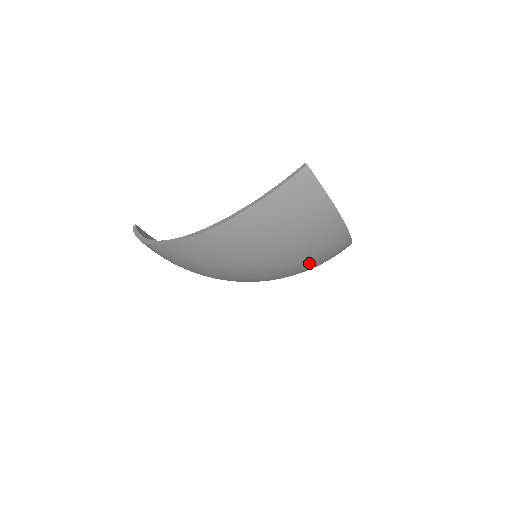
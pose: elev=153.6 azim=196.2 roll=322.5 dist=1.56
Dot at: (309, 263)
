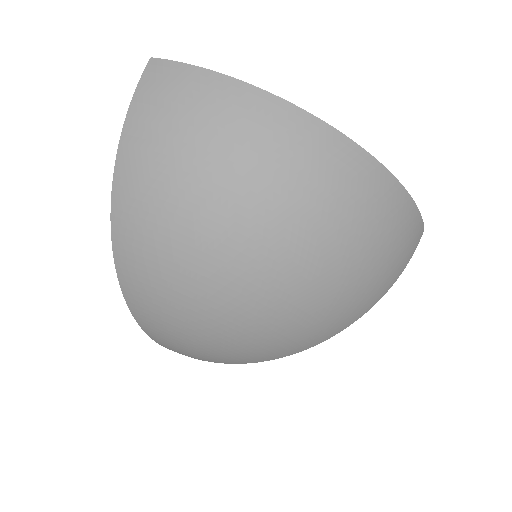
Dot at: (281, 184)
